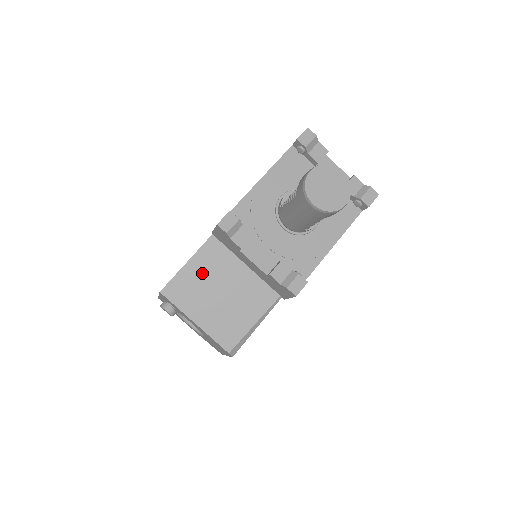
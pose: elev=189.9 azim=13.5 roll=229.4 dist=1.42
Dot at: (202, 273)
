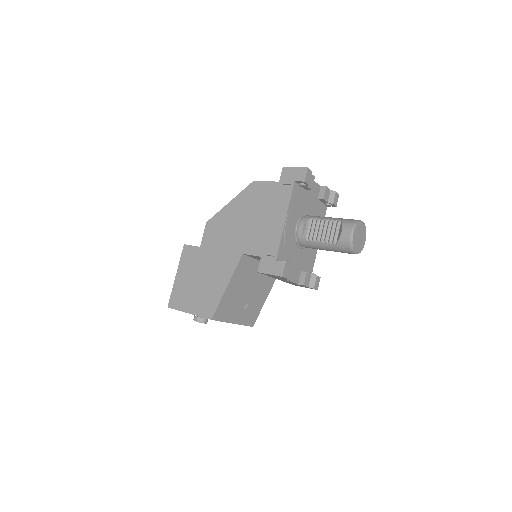
Dot at: (235, 291)
